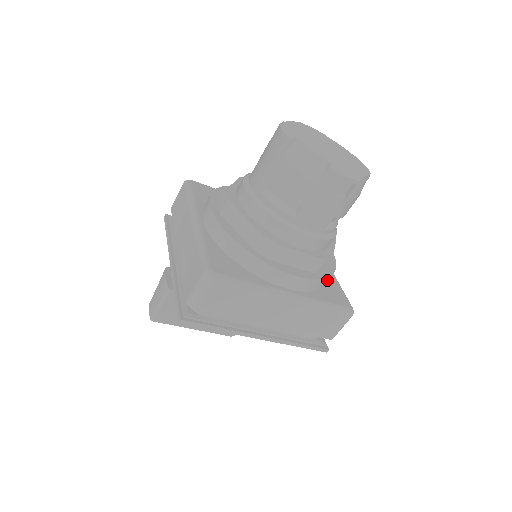
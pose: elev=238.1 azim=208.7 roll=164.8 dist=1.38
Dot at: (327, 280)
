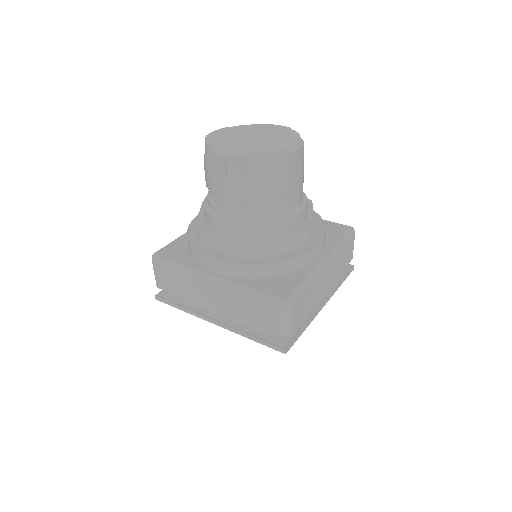
Dot at: (267, 269)
